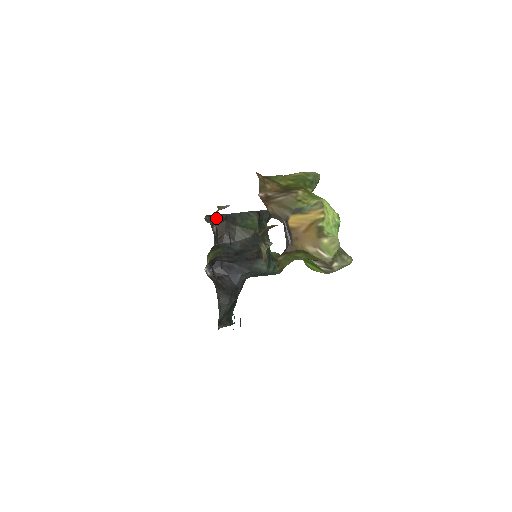
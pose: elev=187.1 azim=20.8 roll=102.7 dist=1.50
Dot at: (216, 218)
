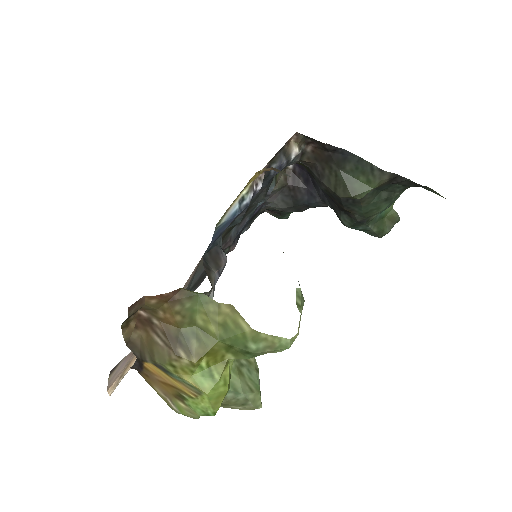
Dot at: (318, 141)
